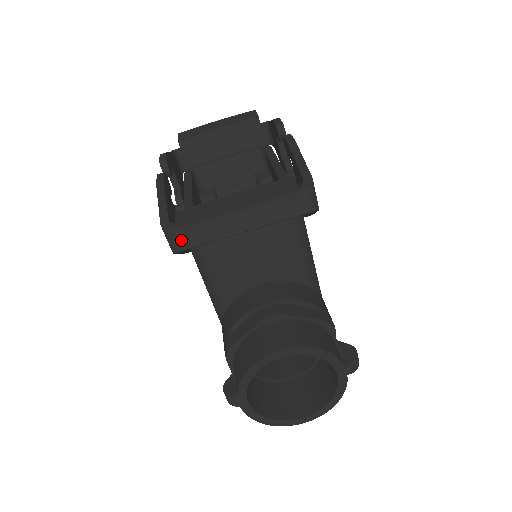
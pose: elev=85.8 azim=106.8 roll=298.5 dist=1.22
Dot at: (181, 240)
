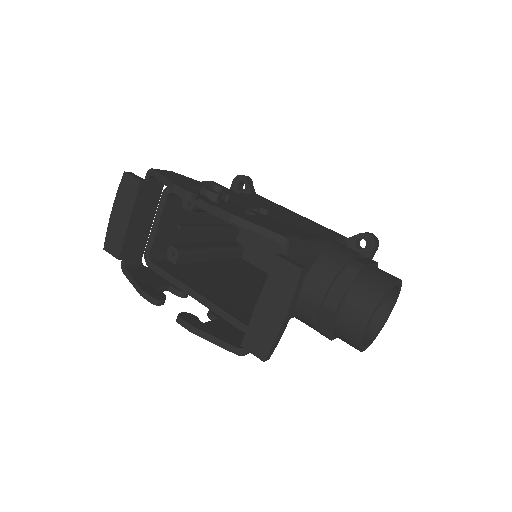
Dot at: occluded
